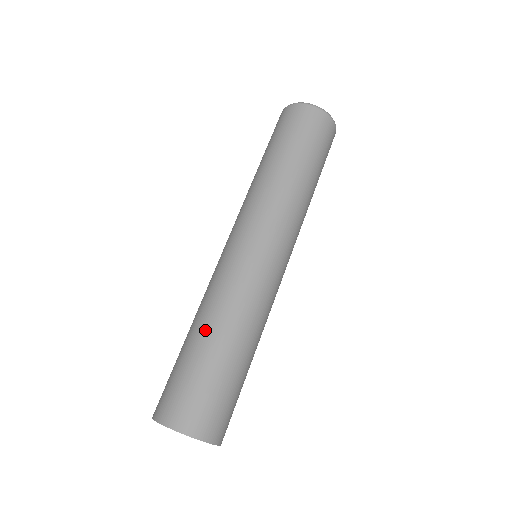
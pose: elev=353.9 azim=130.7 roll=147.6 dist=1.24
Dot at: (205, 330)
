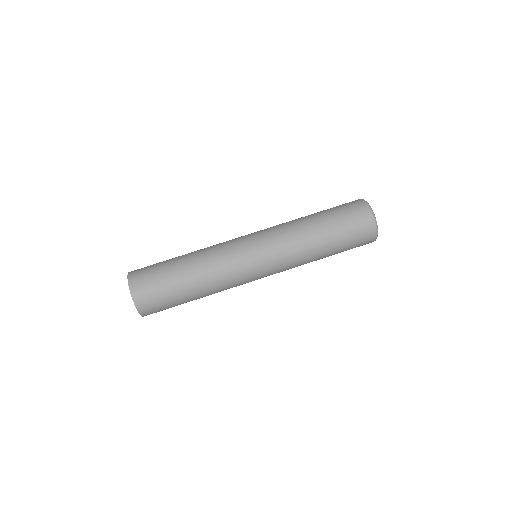
Dot at: (187, 254)
